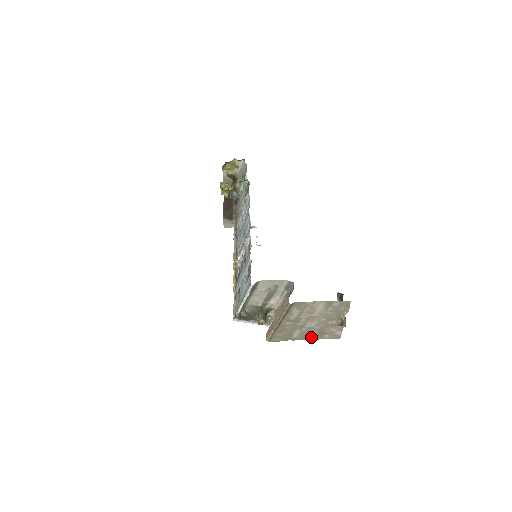
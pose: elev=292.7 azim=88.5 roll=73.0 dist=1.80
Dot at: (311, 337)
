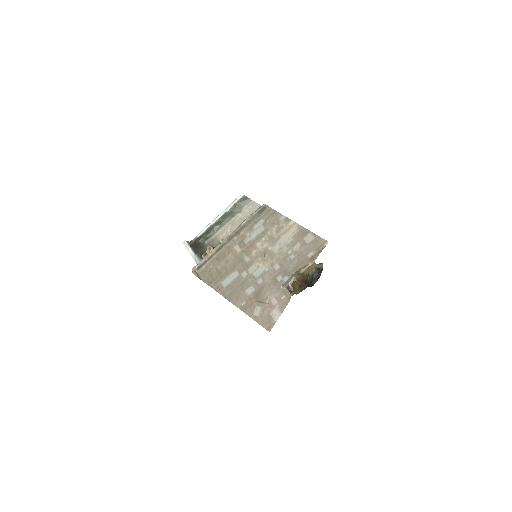
Dot at: (240, 301)
